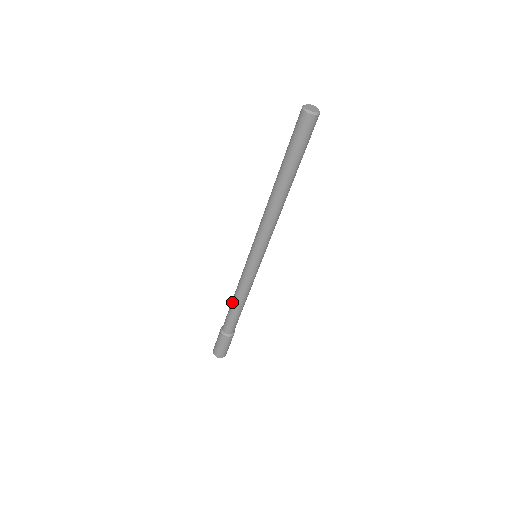
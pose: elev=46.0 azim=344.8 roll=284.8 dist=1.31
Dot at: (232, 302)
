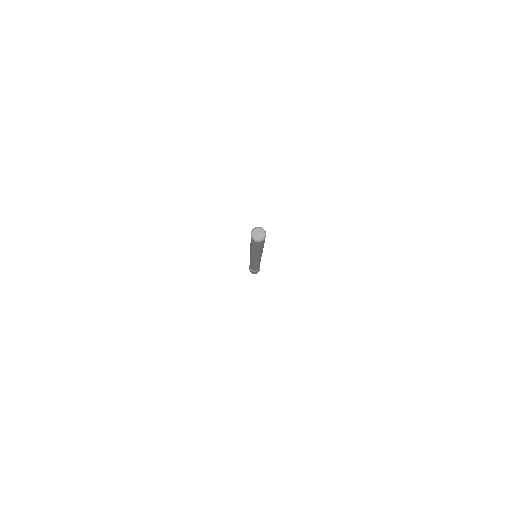
Dot at: occluded
